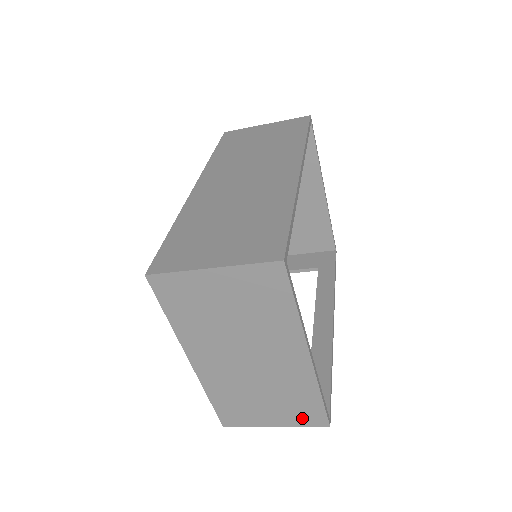
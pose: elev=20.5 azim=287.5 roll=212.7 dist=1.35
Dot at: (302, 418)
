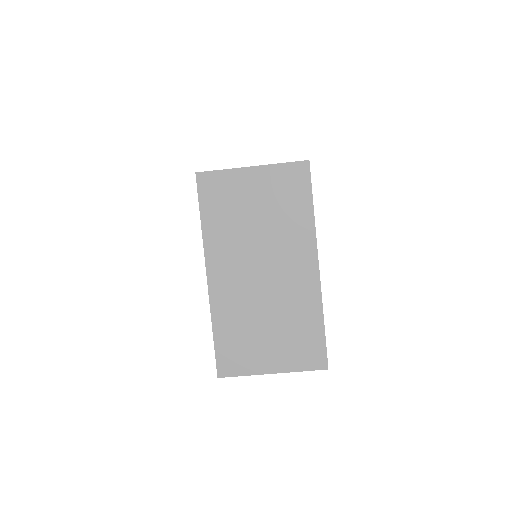
Dot at: (302, 357)
